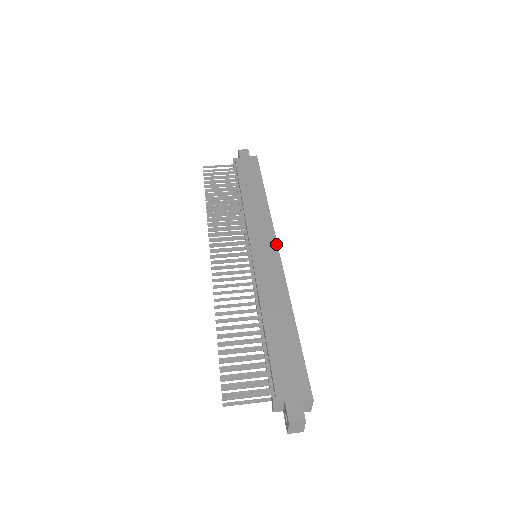
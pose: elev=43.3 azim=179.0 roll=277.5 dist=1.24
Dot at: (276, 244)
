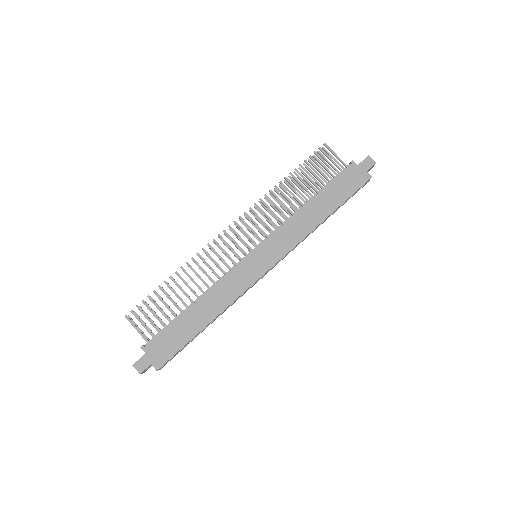
Dot at: (272, 265)
